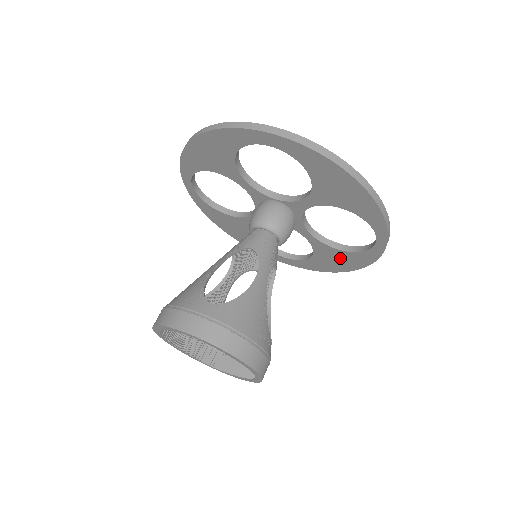
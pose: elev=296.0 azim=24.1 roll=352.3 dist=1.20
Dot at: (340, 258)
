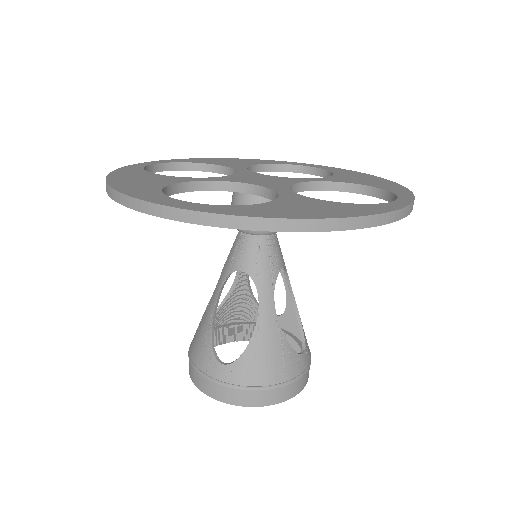
Dot at: occluded
